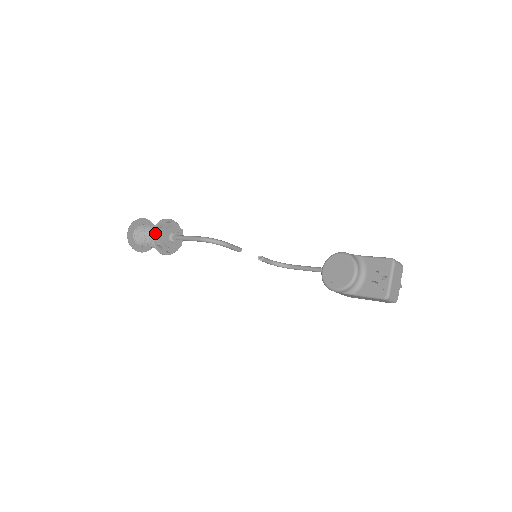
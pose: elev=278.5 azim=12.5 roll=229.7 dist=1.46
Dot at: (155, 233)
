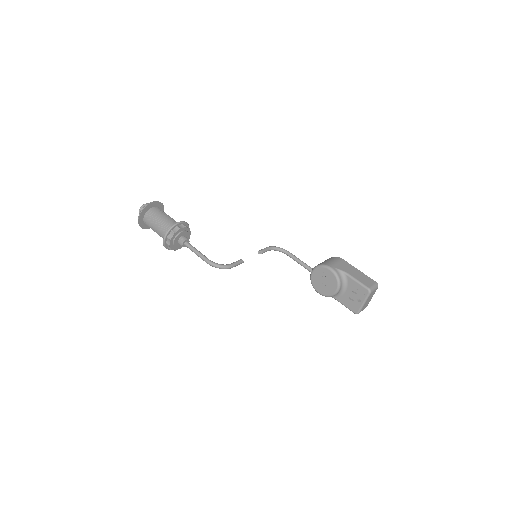
Dot at: (166, 241)
